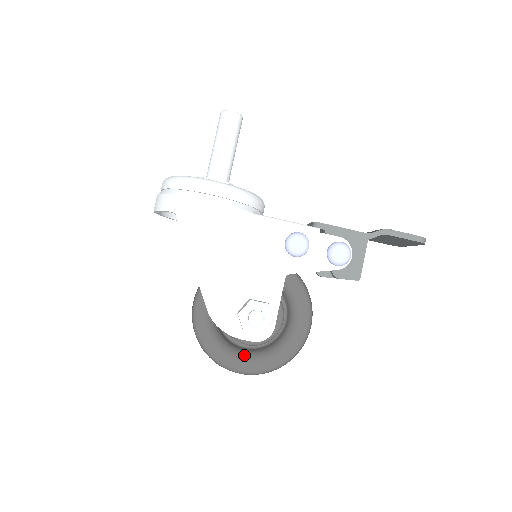
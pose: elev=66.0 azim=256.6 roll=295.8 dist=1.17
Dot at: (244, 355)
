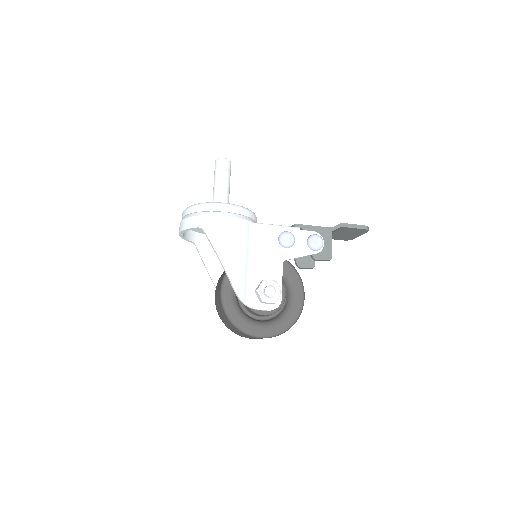
Dot at: (262, 324)
